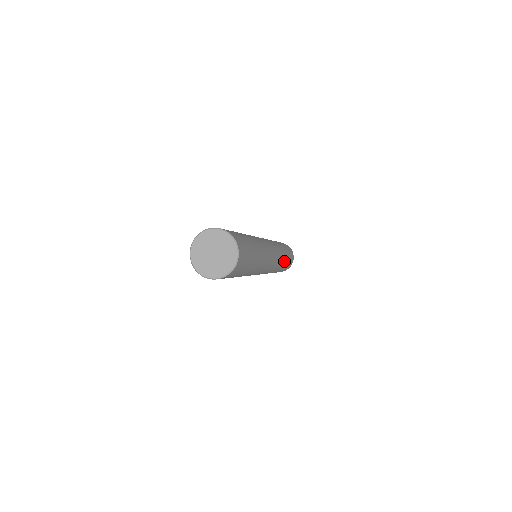
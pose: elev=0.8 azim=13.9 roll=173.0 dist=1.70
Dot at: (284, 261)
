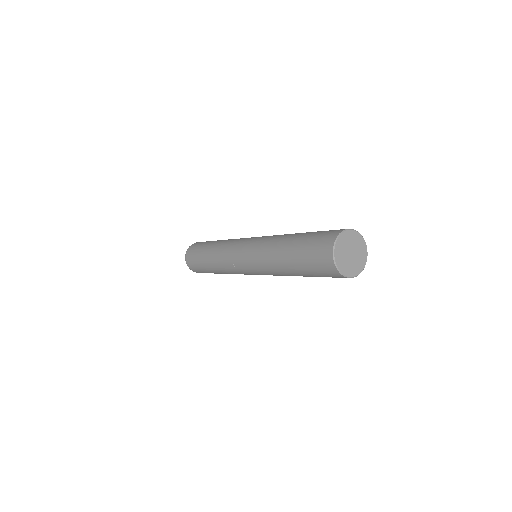
Dot at: occluded
